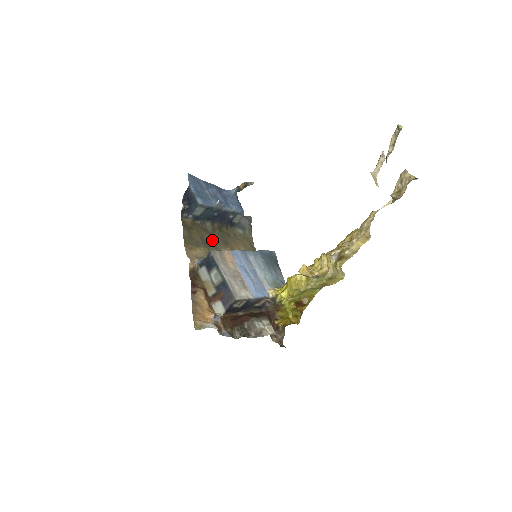
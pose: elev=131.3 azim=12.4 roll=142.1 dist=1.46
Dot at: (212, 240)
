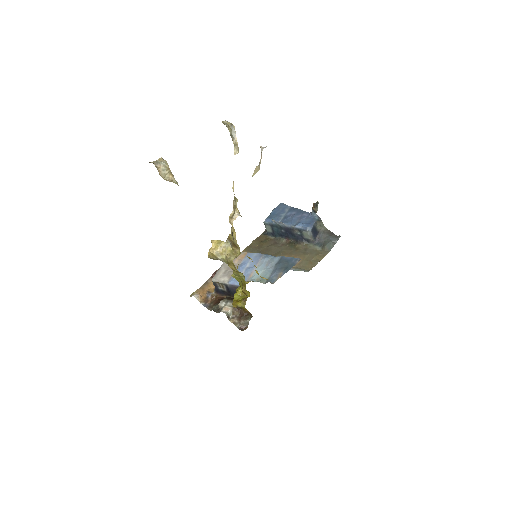
Dot at: (272, 250)
